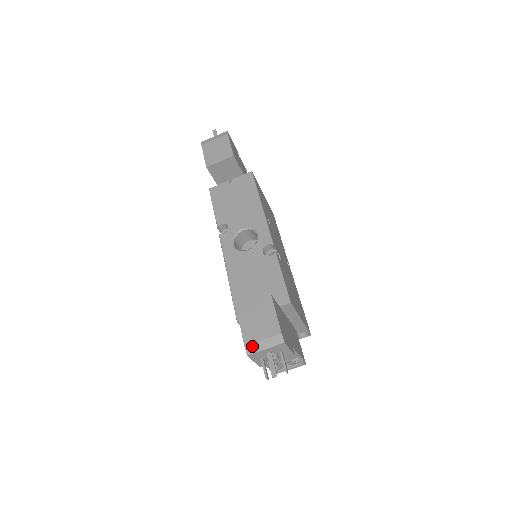
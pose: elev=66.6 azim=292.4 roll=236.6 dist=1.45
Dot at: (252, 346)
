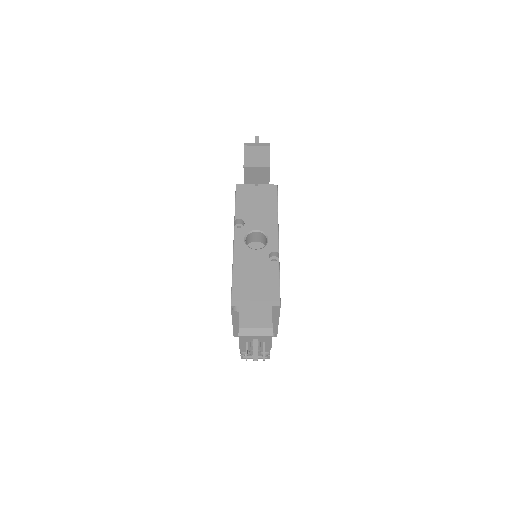
Dot at: (245, 330)
